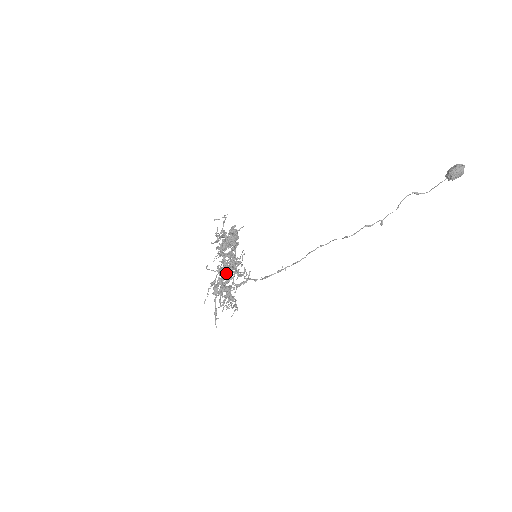
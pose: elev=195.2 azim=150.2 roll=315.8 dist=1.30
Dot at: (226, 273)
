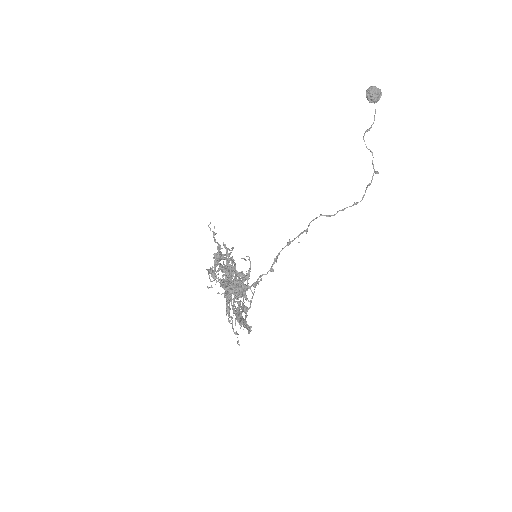
Dot at: (230, 284)
